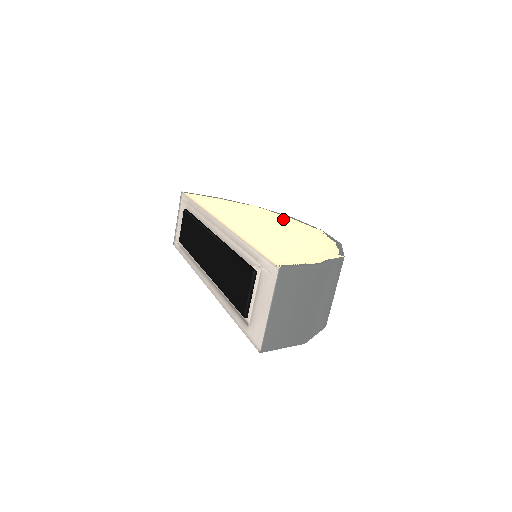
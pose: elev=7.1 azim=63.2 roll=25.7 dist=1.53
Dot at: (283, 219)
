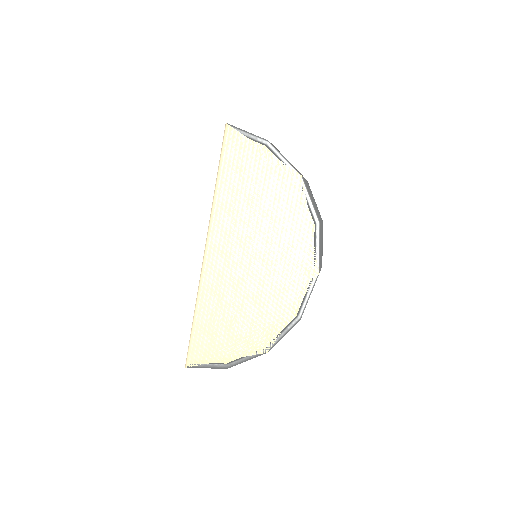
Dot at: (295, 235)
